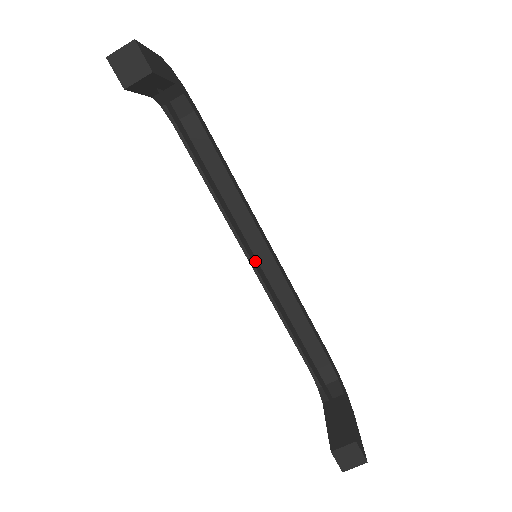
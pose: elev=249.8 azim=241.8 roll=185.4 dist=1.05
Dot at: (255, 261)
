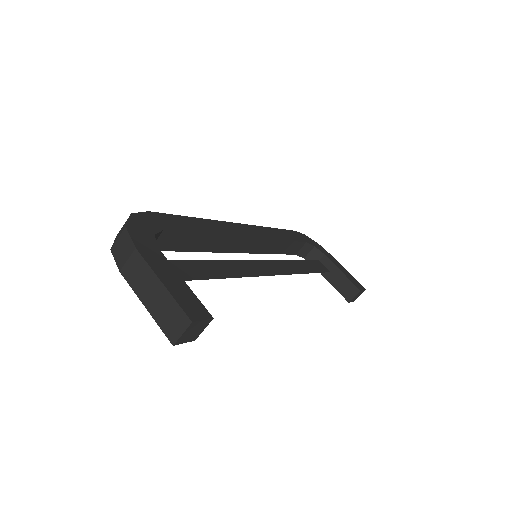
Dot at: (265, 267)
